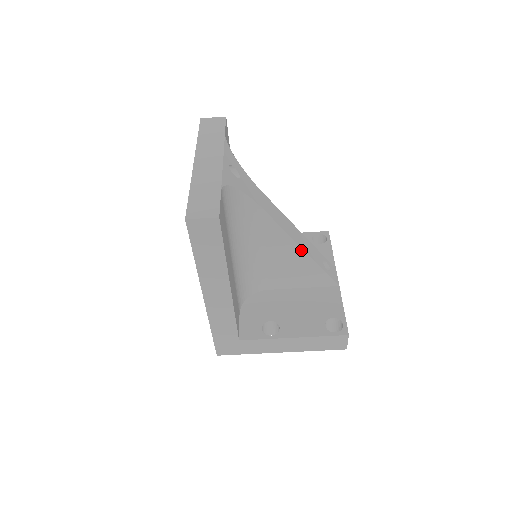
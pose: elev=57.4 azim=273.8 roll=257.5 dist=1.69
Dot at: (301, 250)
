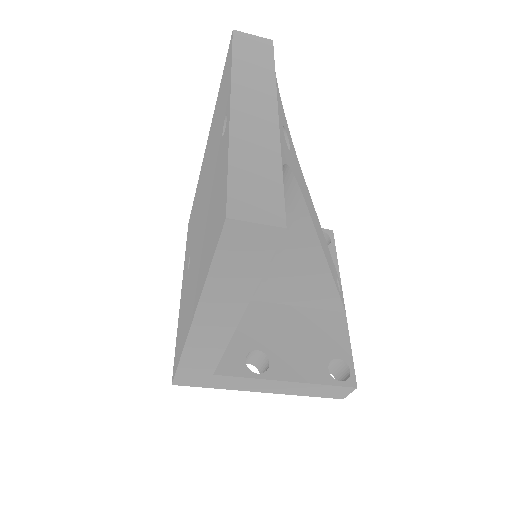
Dot at: (325, 265)
